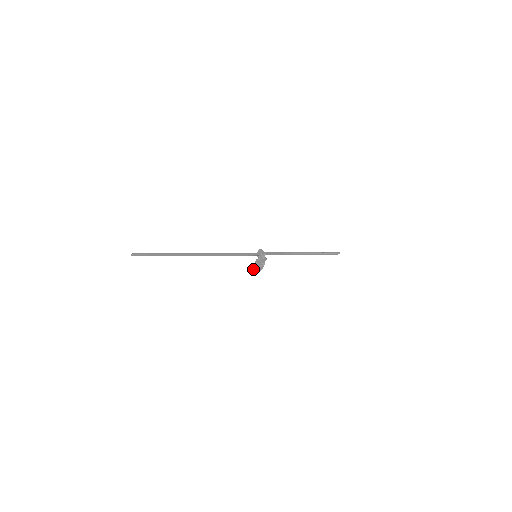
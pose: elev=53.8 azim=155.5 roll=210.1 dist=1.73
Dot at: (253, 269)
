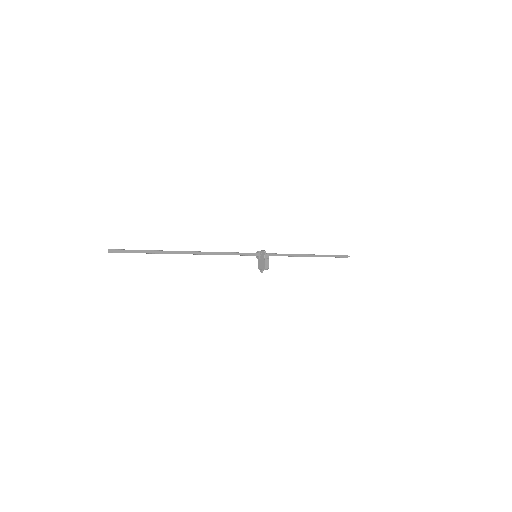
Dot at: occluded
